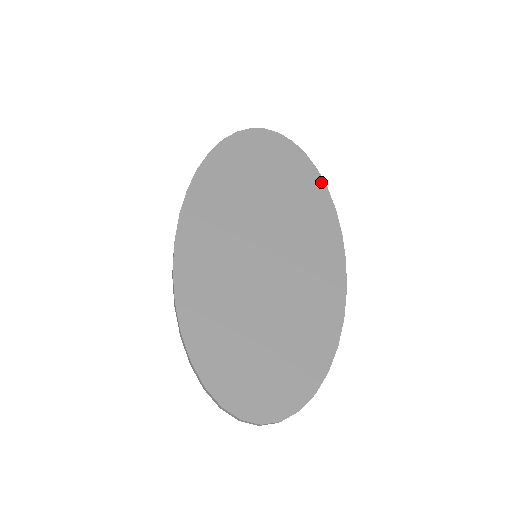
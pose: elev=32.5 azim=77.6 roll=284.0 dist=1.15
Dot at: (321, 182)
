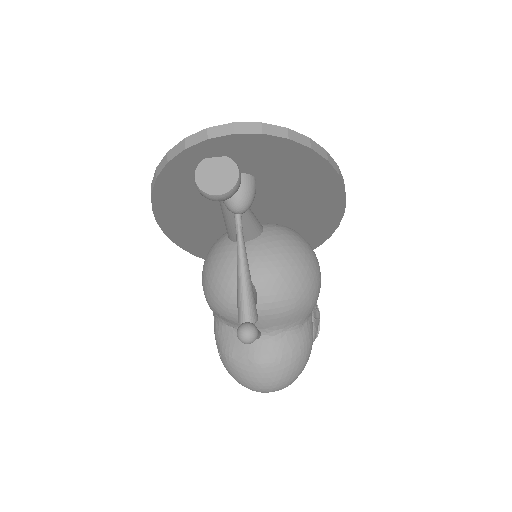
Dot at: occluded
